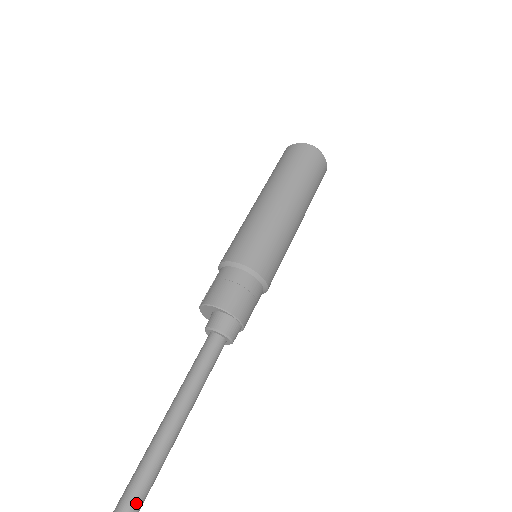
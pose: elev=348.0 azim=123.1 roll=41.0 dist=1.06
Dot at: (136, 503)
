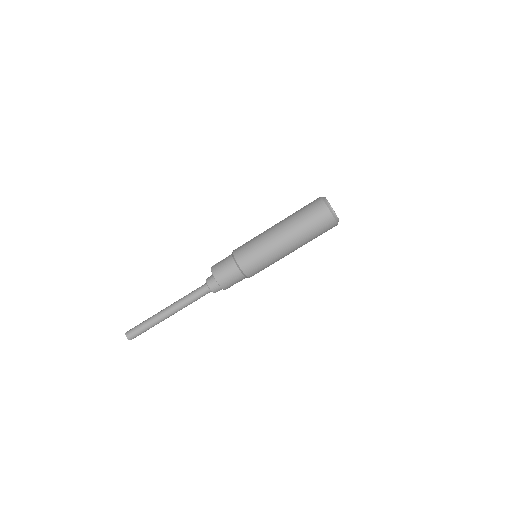
Dot at: (142, 329)
